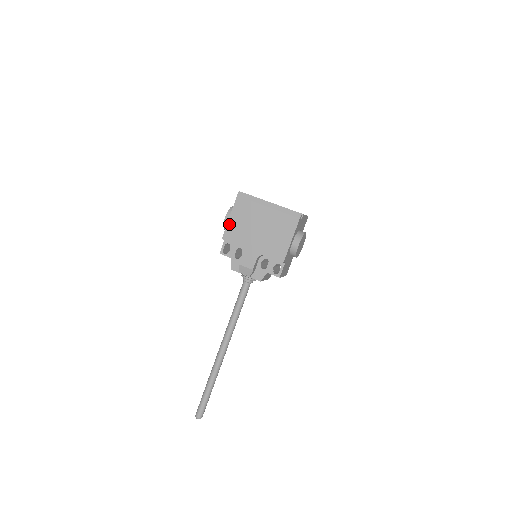
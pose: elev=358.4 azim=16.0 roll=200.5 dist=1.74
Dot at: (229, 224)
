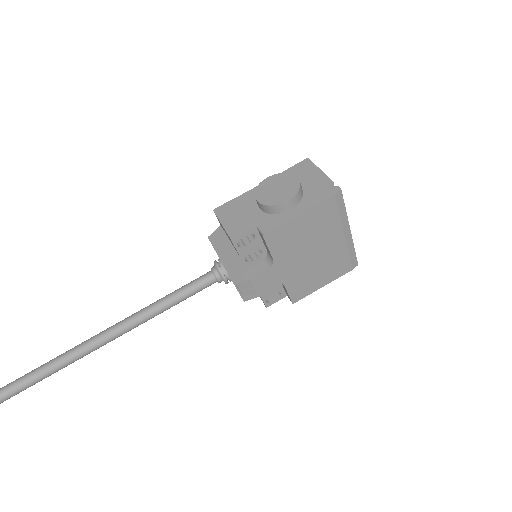
Dot at: (290, 223)
